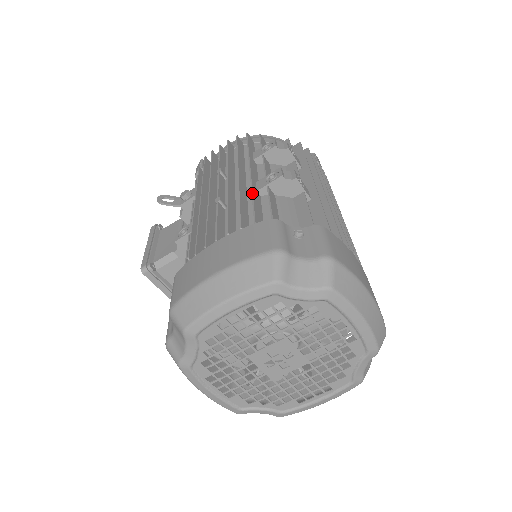
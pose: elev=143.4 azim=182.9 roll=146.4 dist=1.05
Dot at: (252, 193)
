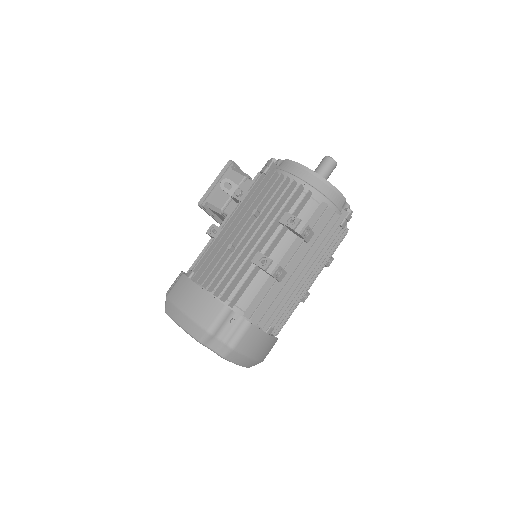
Dot at: (241, 268)
